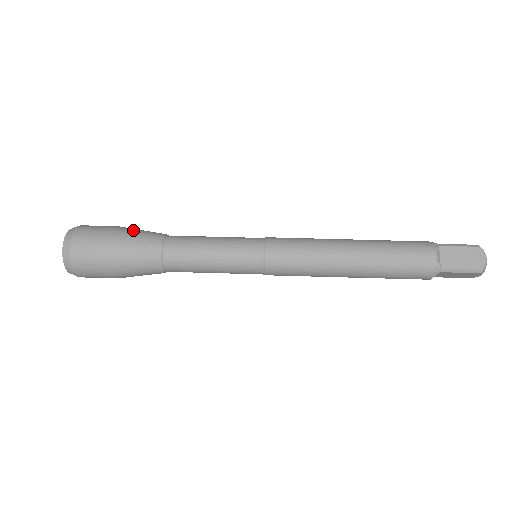
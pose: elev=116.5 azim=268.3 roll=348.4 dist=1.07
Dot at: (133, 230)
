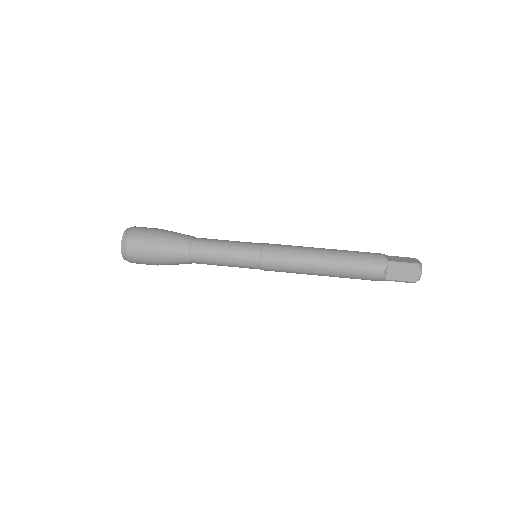
Dot at: occluded
